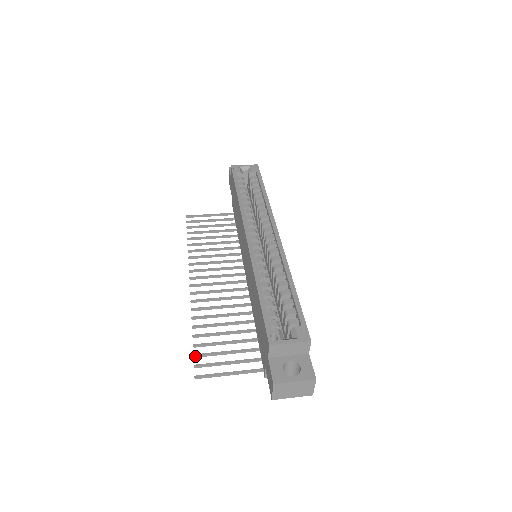
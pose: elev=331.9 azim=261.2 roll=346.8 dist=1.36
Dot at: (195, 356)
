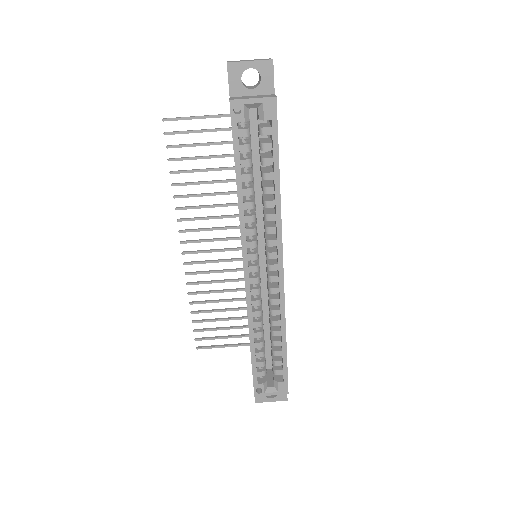
Dot at: occluded
